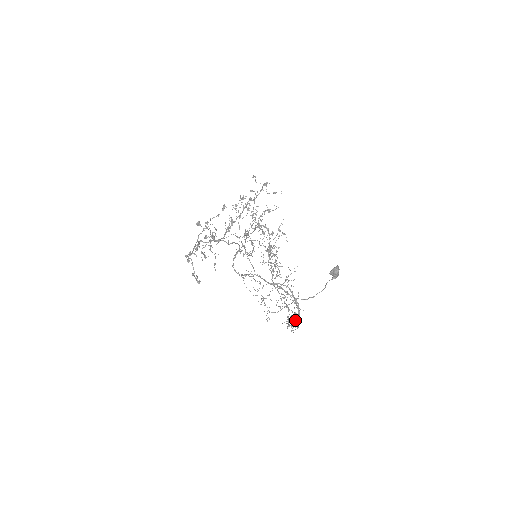
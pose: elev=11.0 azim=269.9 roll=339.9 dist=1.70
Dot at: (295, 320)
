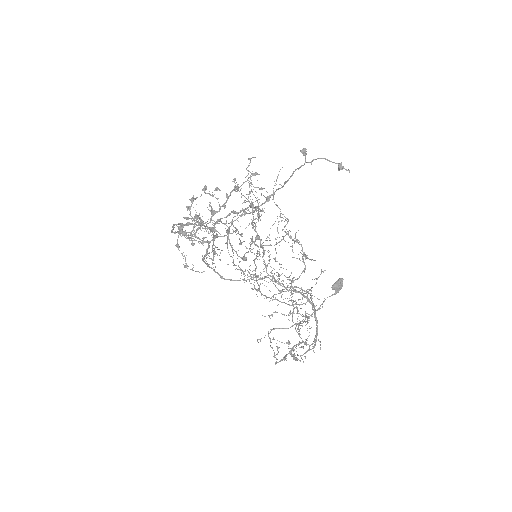
Dot at: (314, 340)
